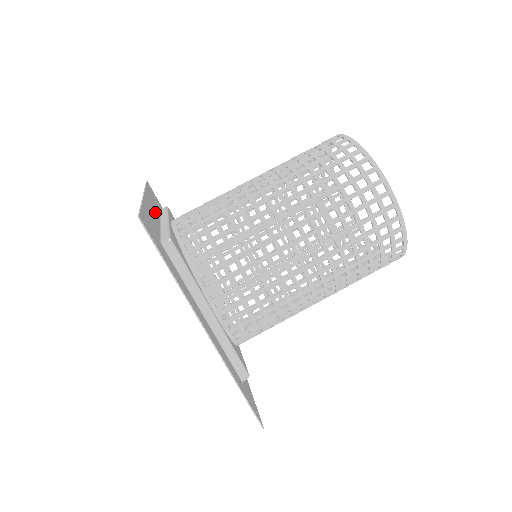
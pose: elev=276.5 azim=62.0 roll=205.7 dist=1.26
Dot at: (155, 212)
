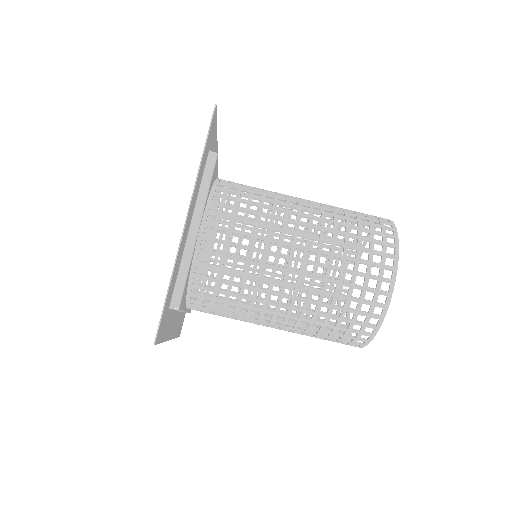
Dot at: (191, 215)
